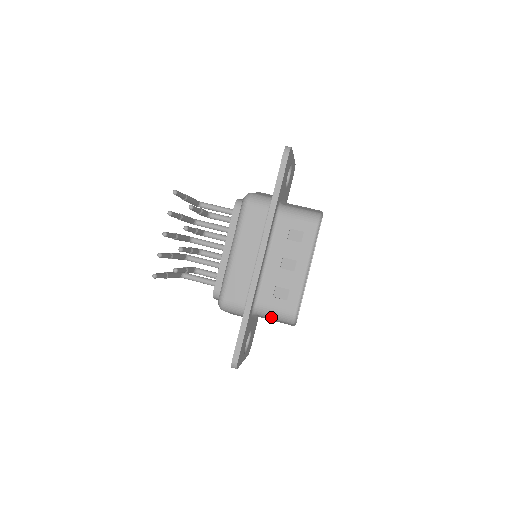
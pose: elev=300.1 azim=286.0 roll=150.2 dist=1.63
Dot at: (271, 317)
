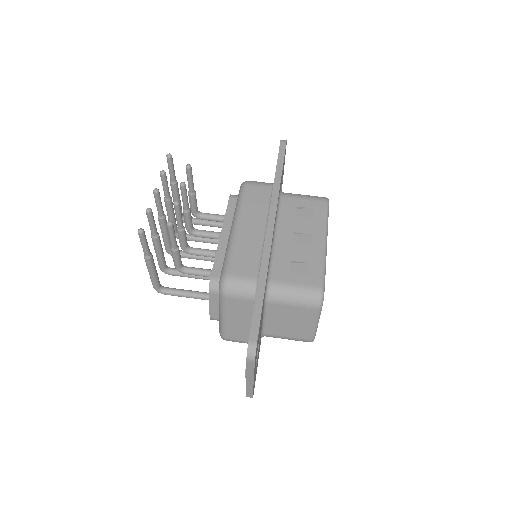
Dot at: (290, 300)
